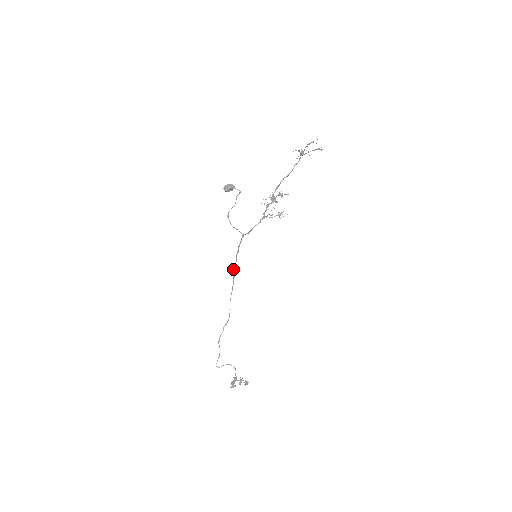
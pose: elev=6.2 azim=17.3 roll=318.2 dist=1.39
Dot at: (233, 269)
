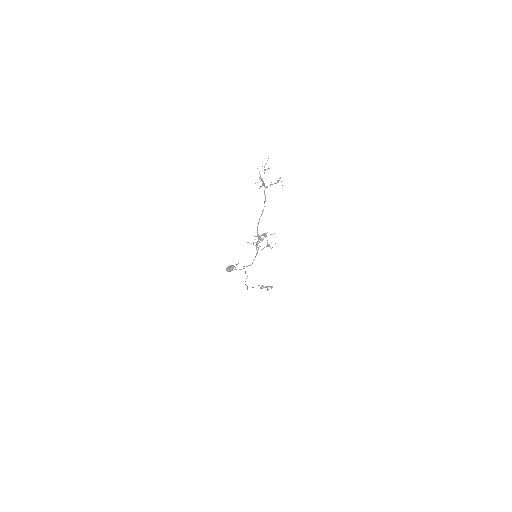
Dot at: occluded
